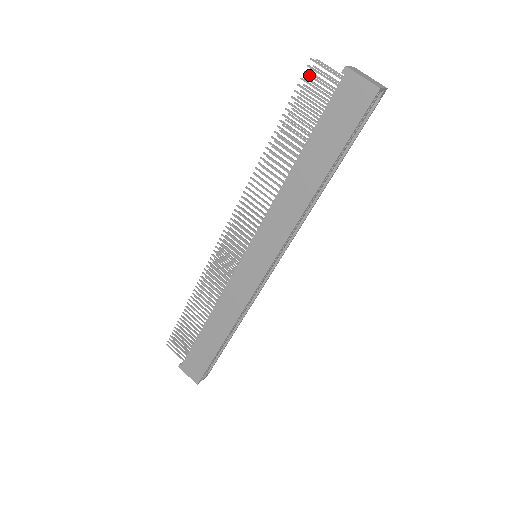
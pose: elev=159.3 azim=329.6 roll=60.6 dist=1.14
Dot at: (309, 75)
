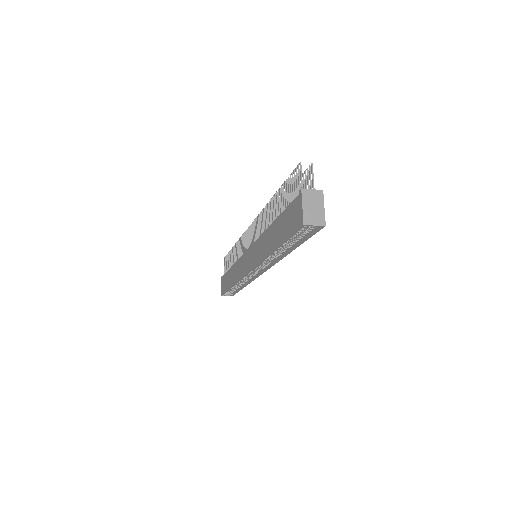
Dot at: (296, 172)
